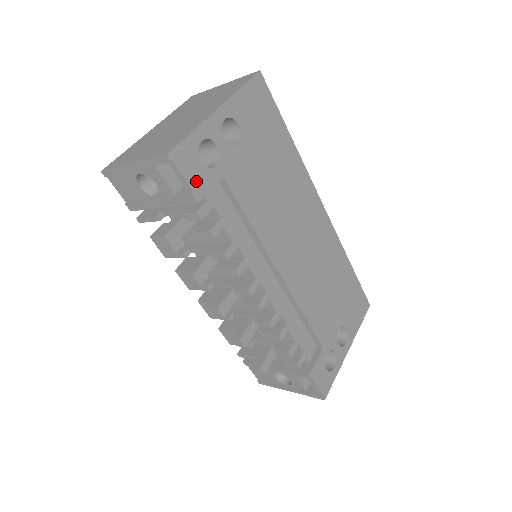
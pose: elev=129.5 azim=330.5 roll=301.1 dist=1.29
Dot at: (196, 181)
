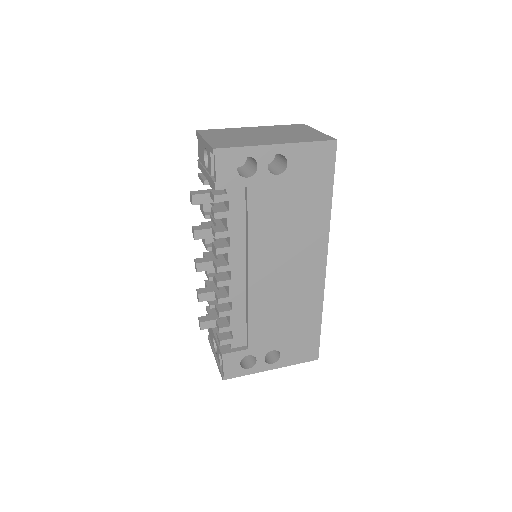
Dot at: (224, 177)
